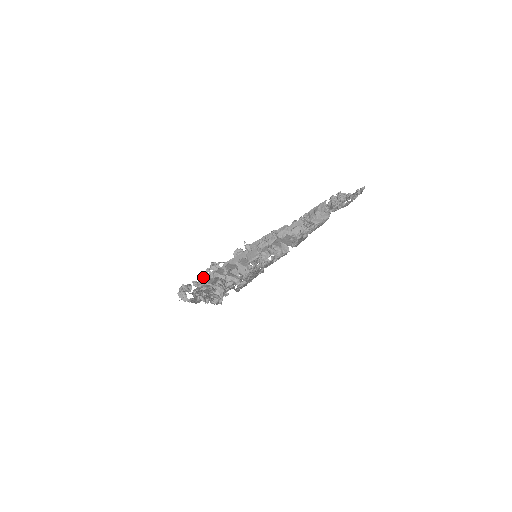
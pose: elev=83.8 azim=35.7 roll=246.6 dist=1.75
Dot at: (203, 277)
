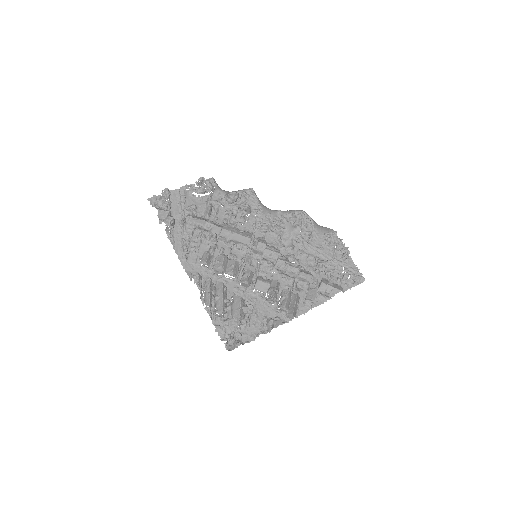
Dot at: (195, 219)
